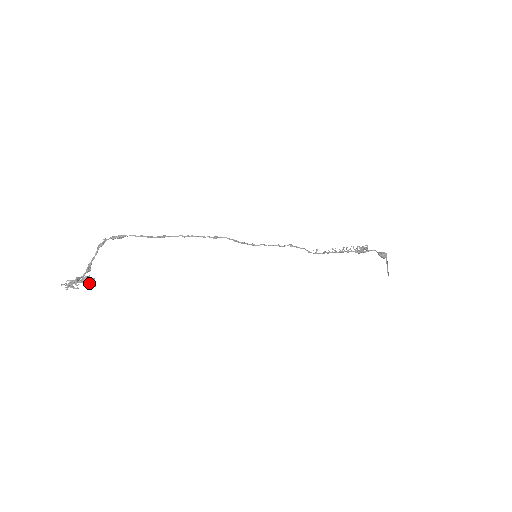
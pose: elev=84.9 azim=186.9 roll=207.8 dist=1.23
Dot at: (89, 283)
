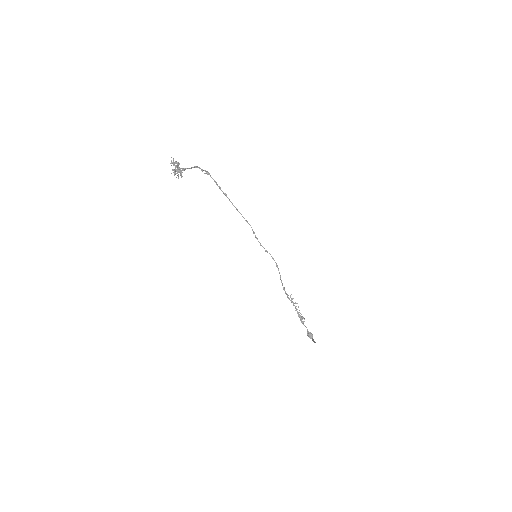
Dot at: occluded
